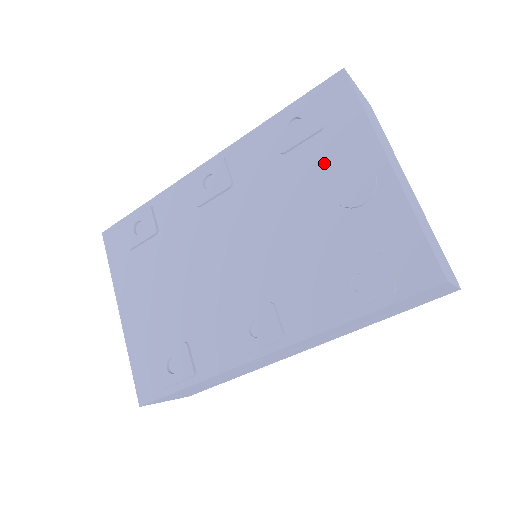
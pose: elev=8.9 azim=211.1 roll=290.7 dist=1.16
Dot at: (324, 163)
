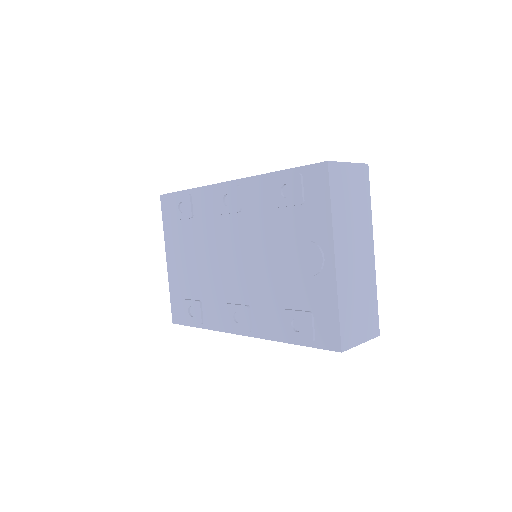
Dot at: (297, 231)
